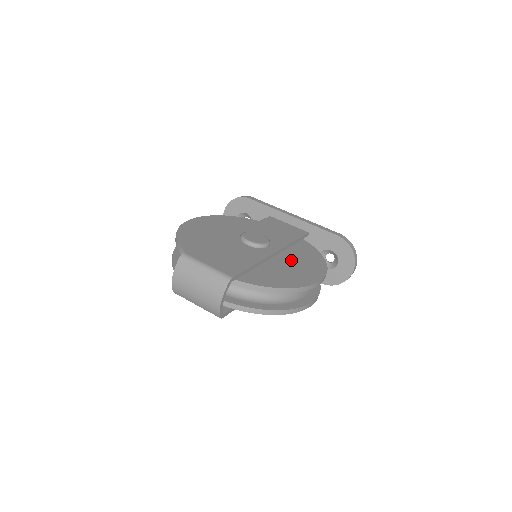
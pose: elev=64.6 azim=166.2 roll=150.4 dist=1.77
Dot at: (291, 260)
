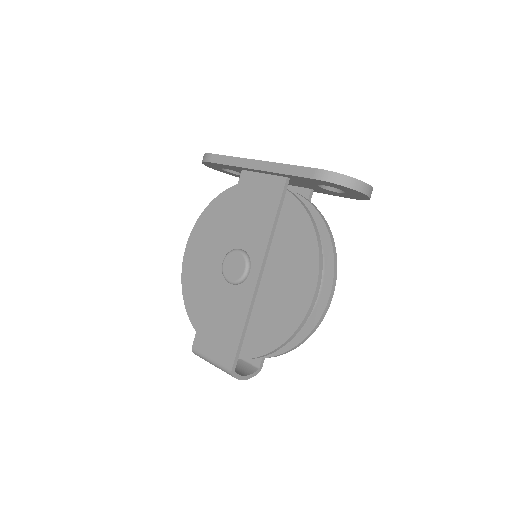
Dot at: (279, 270)
